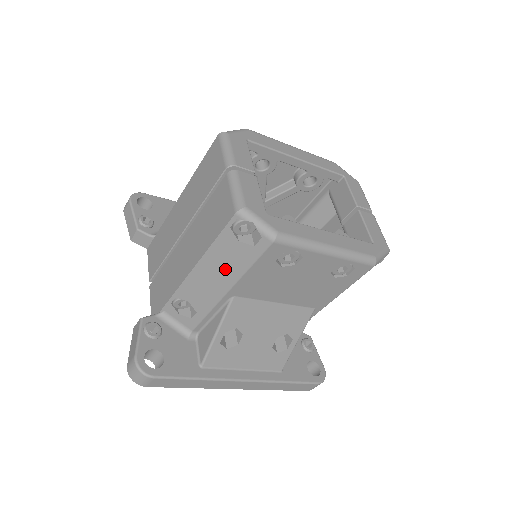
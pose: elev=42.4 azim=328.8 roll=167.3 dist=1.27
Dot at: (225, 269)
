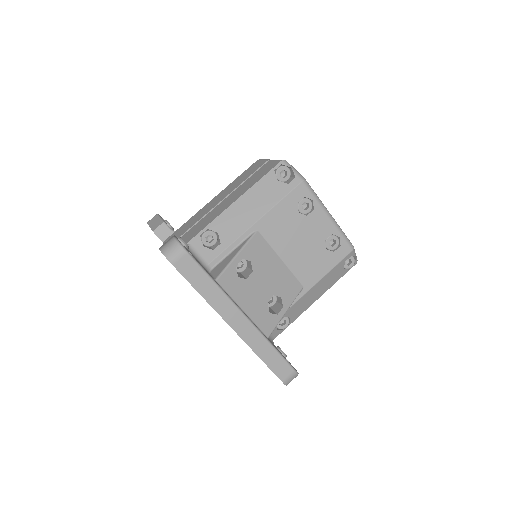
Dot at: (260, 202)
